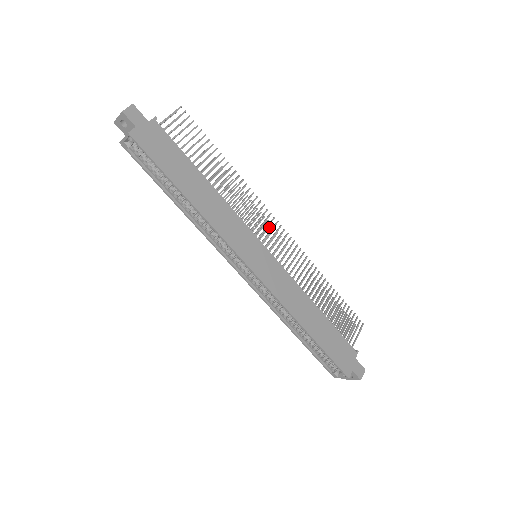
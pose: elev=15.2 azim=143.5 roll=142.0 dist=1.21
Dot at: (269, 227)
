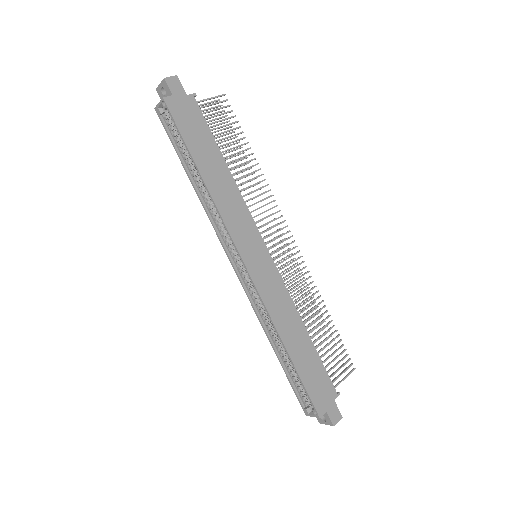
Dot at: occluded
